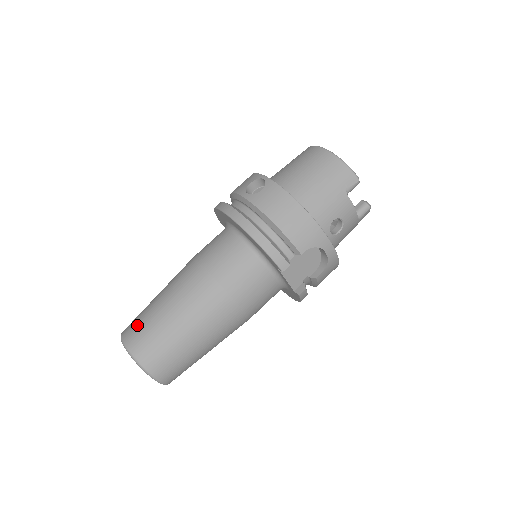
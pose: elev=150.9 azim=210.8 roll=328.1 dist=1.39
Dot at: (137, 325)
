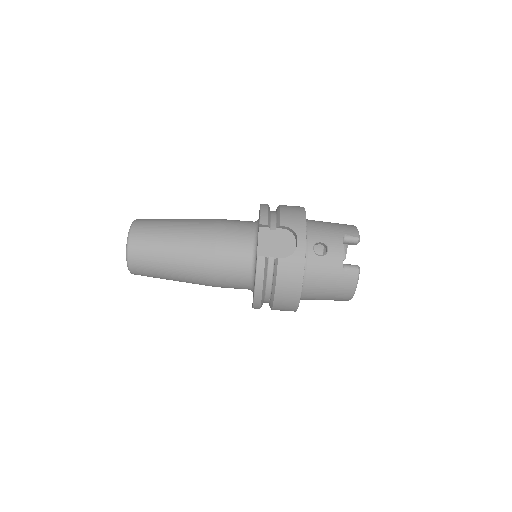
Dot at: occluded
